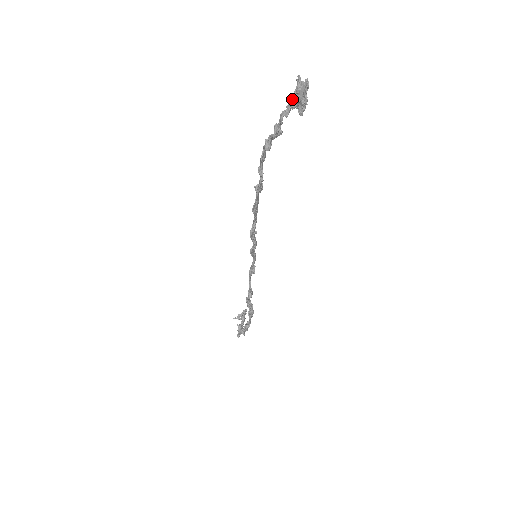
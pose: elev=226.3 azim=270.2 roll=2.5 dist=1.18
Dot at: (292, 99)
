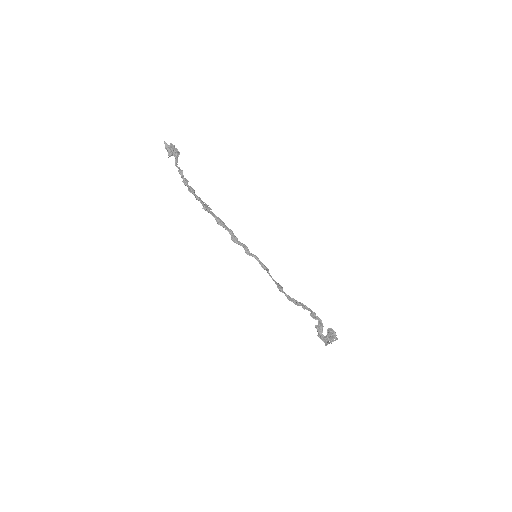
Dot at: (173, 155)
